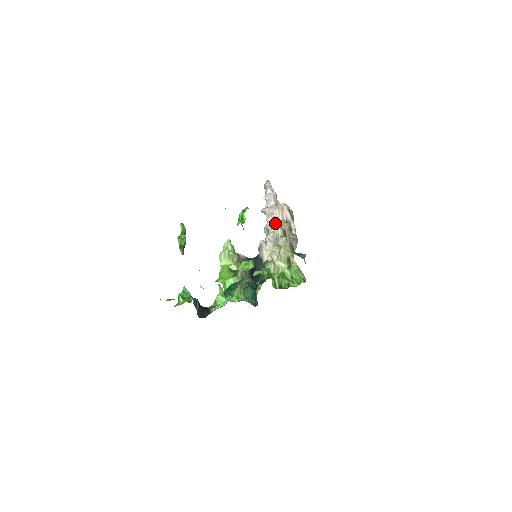
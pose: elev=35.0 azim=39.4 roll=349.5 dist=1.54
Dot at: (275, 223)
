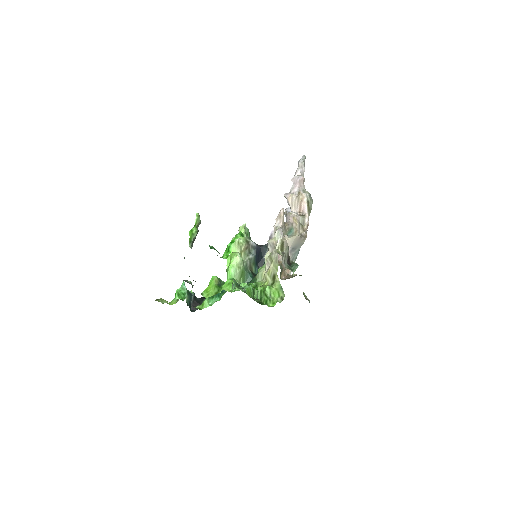
Dot at: (279, 229)
